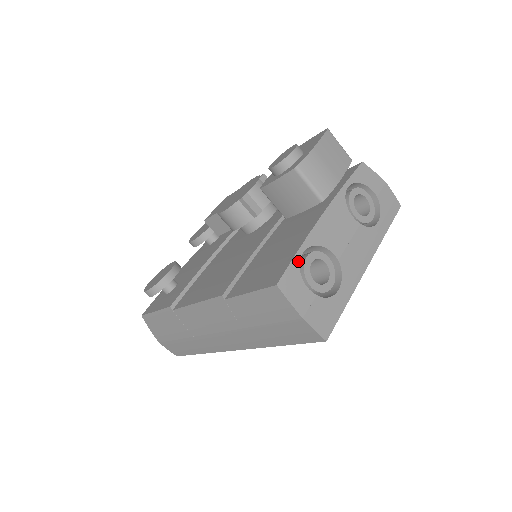
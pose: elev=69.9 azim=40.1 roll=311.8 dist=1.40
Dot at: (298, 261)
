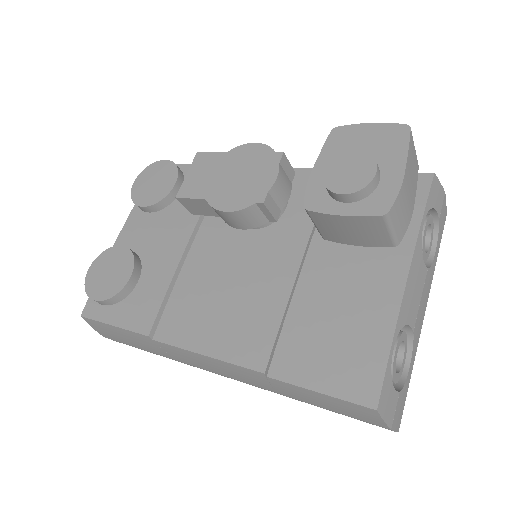
Dot at: (391, 362)
